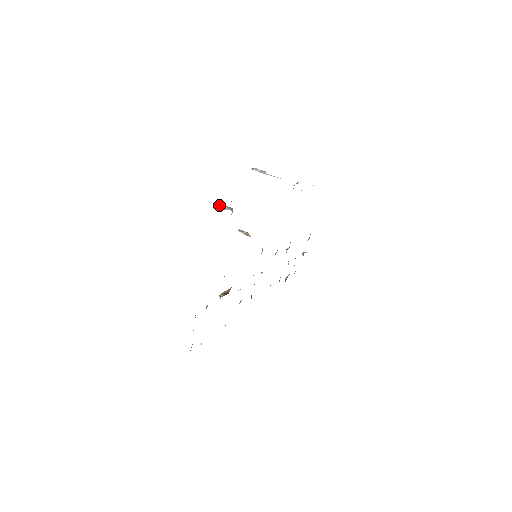
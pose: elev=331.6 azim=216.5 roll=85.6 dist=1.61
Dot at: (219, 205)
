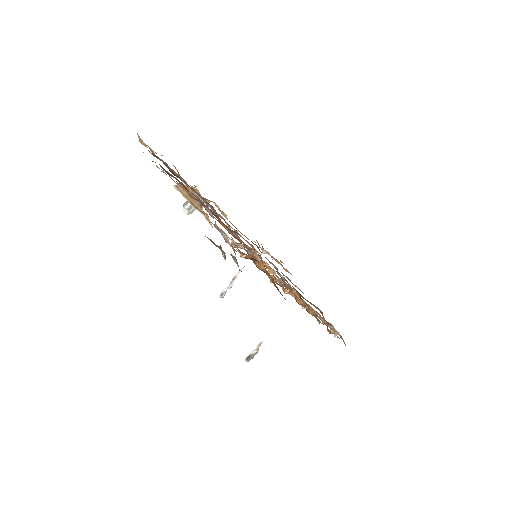
Dot at: (183, 205)
